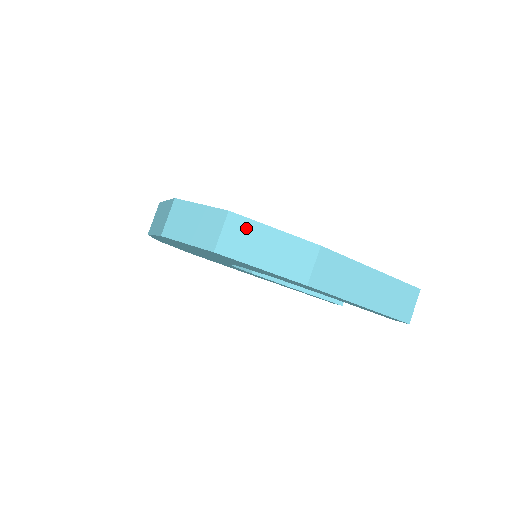
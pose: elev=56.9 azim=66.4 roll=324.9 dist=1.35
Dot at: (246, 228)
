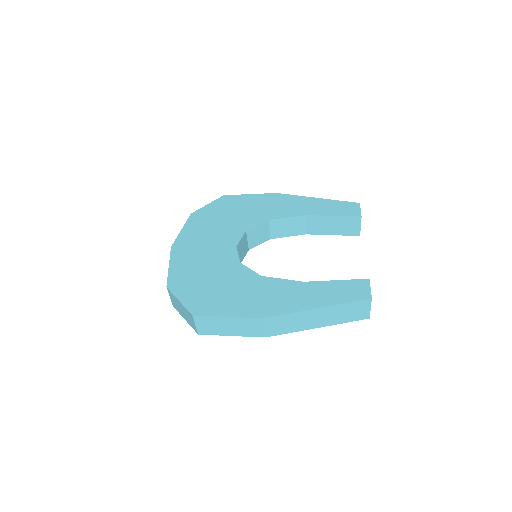
Dot at: (209, 321)
